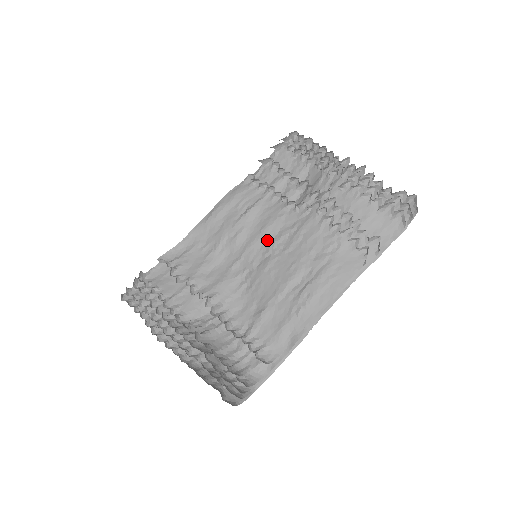
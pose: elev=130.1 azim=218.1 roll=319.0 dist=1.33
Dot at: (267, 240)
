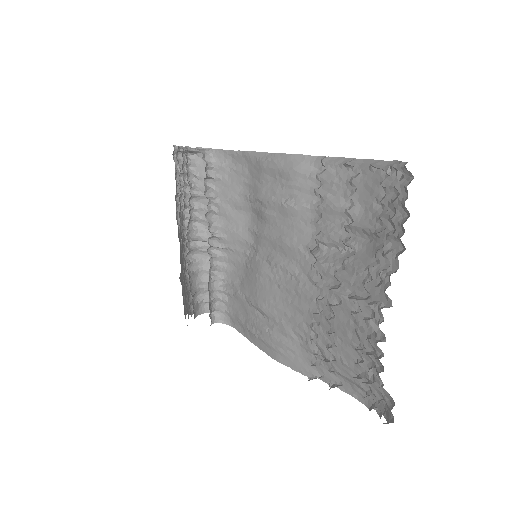
Dot at: (278, 251)
